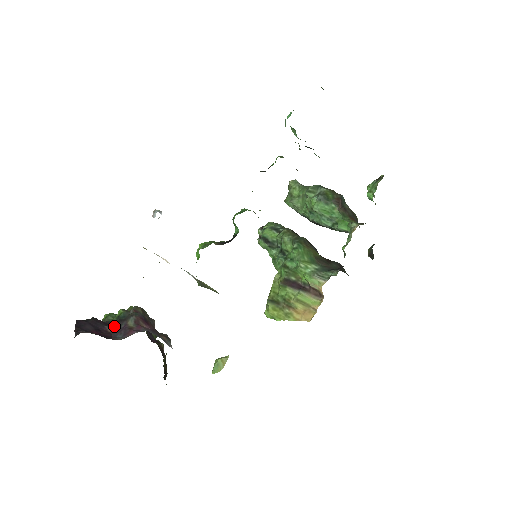
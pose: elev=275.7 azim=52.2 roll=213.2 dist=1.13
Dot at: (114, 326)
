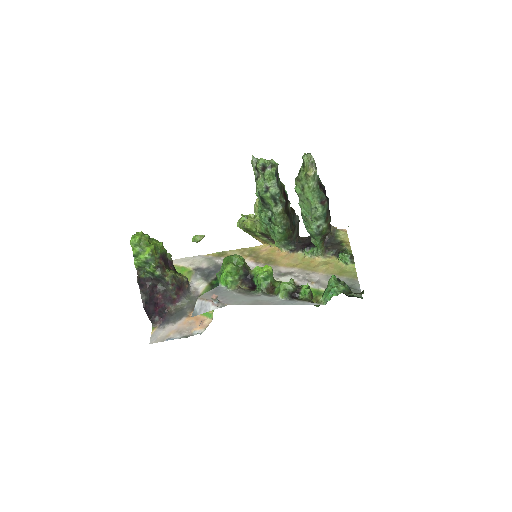
Dot at: (160, 293)
